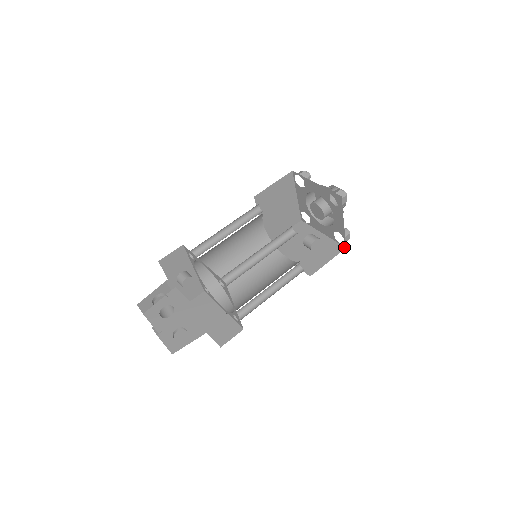
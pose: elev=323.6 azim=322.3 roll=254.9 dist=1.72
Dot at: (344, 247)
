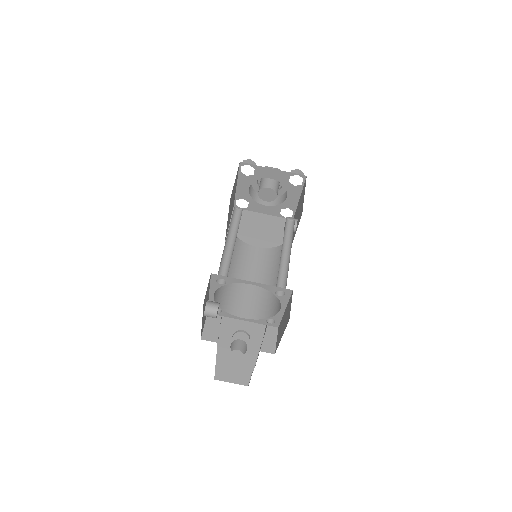
Dot at: occluded
